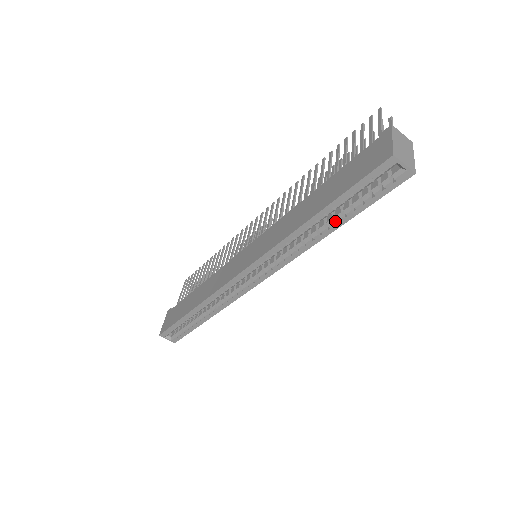
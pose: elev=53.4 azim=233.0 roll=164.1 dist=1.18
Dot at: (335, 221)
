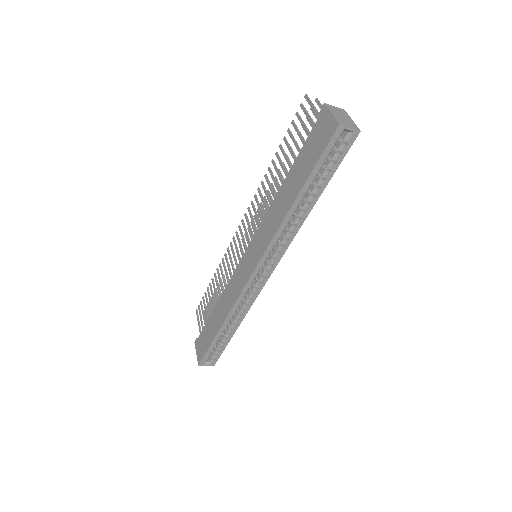
Dot at: (313, 195)
